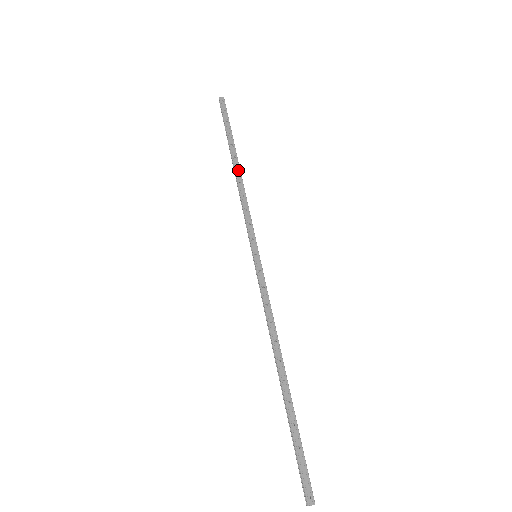
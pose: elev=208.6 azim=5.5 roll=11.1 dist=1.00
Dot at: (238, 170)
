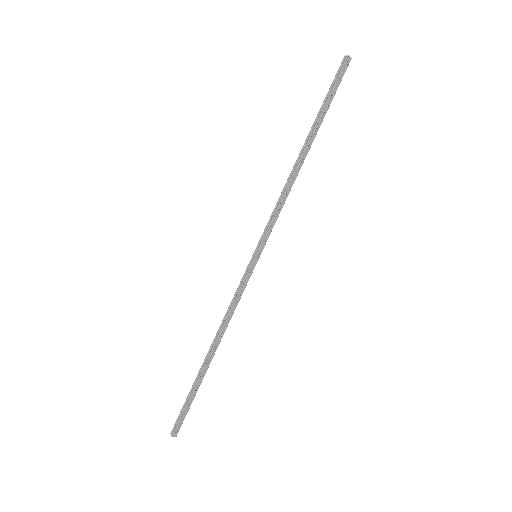
Dot at: (301, 163)
